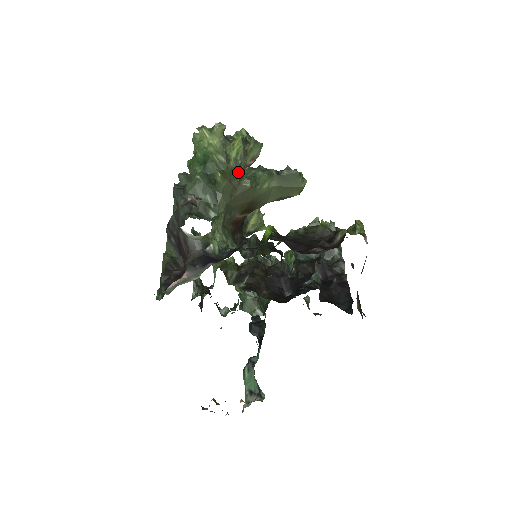
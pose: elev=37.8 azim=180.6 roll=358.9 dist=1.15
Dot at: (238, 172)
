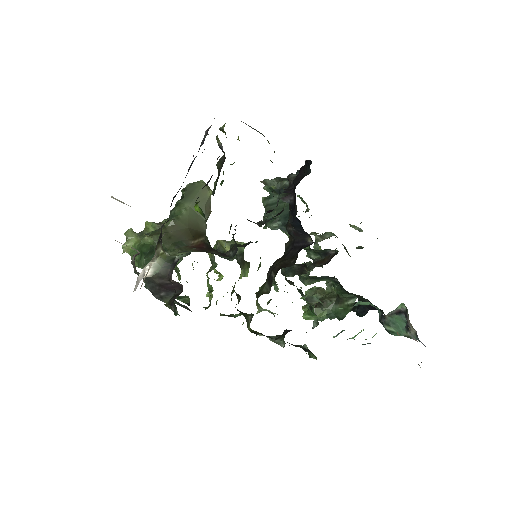
Dot at: occluded
